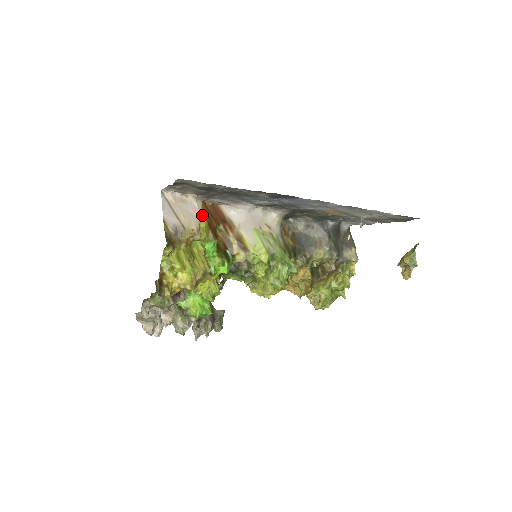
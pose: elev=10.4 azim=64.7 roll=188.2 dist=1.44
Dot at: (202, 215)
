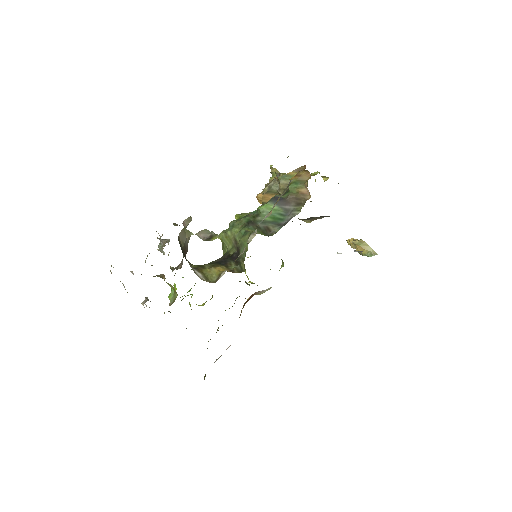
Dot at: occluded
